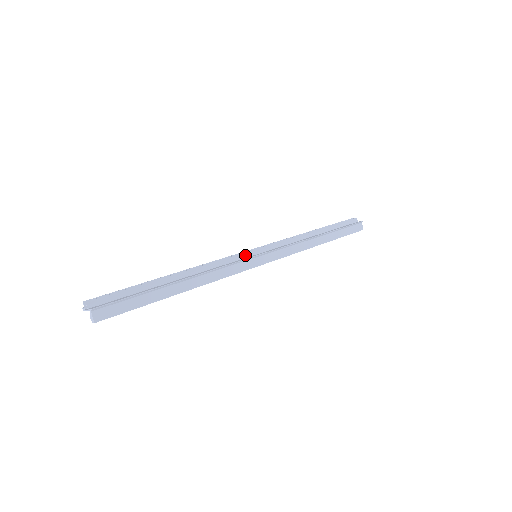
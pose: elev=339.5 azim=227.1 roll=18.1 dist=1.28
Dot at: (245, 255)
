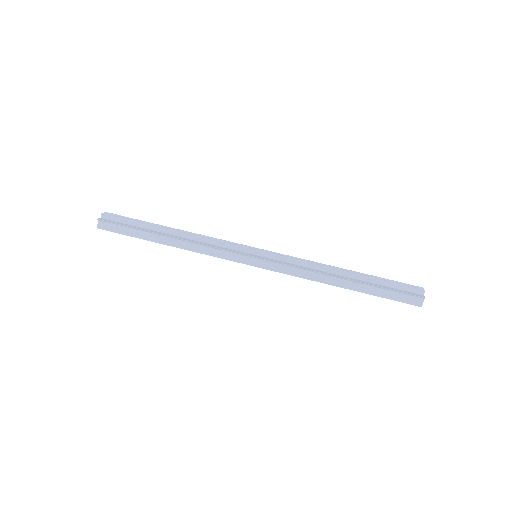
Dot at: (244, 249)
